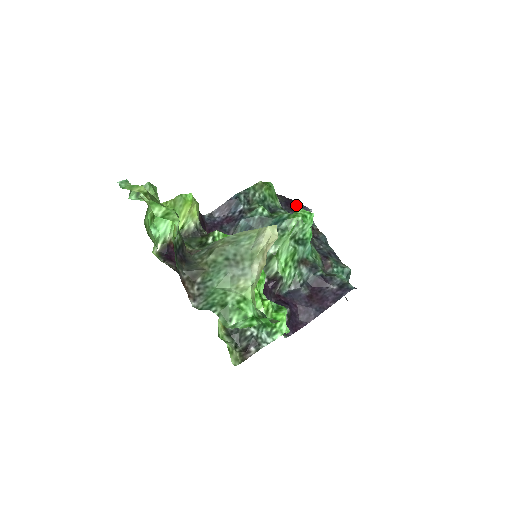
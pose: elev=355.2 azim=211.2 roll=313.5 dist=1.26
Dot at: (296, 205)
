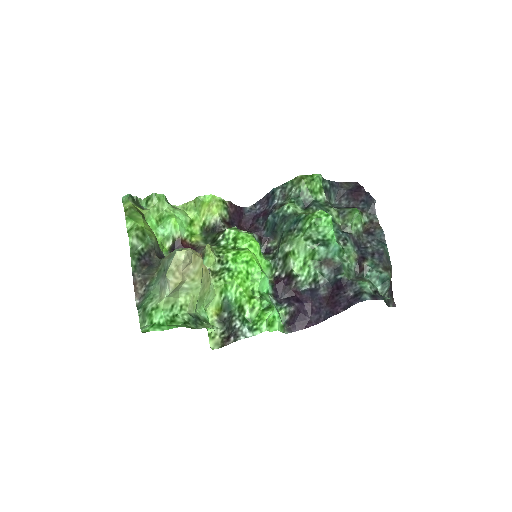
Dot at: (363, 194)
